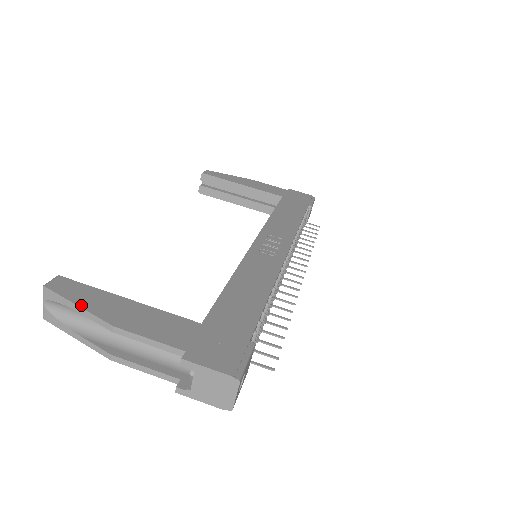
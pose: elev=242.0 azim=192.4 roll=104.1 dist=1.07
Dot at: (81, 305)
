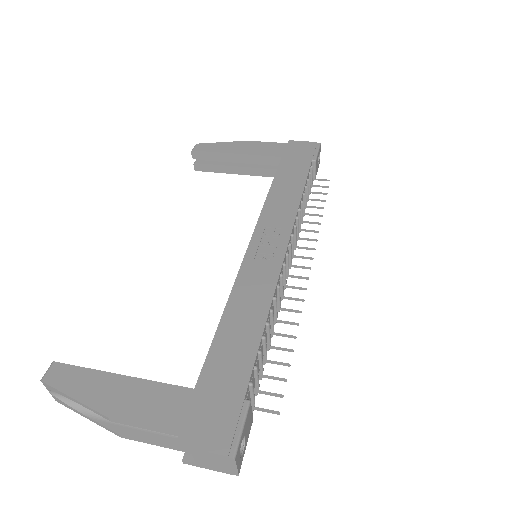
Dot at: (76, 397)
